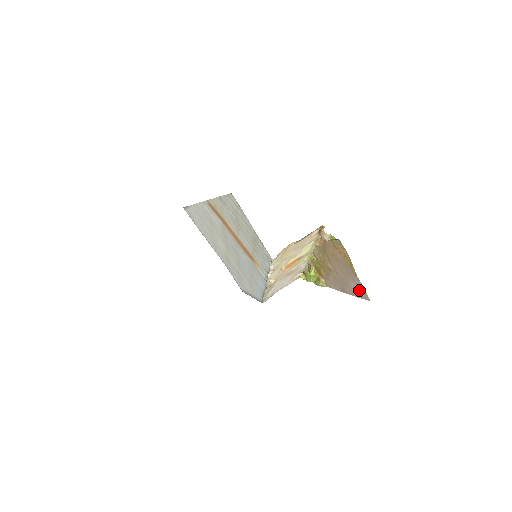
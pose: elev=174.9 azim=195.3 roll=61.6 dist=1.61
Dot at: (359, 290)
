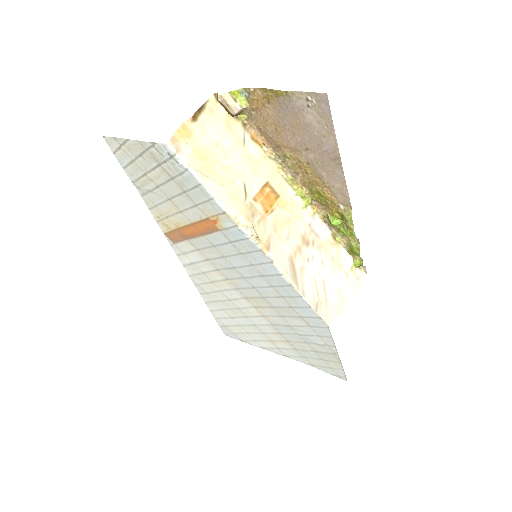
Dot at: (316, 110)
